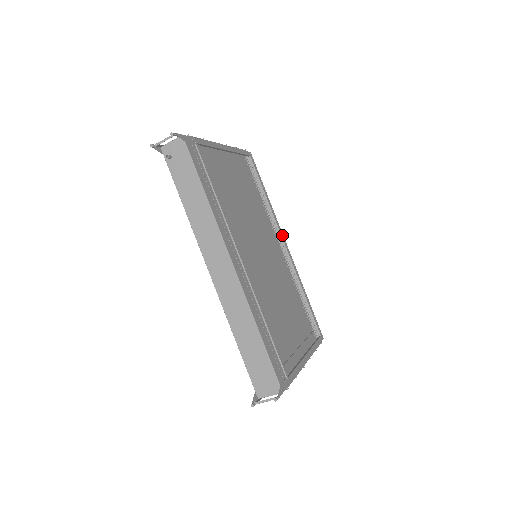
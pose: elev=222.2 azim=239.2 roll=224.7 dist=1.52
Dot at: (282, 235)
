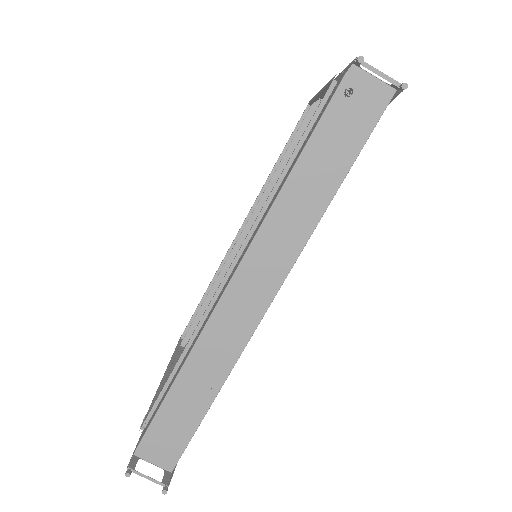
Dot at: occluded
